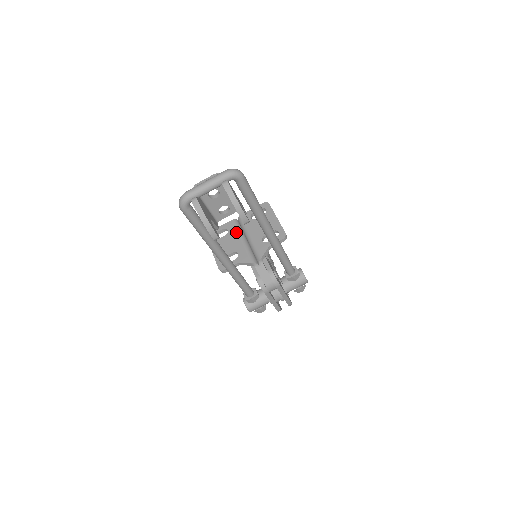
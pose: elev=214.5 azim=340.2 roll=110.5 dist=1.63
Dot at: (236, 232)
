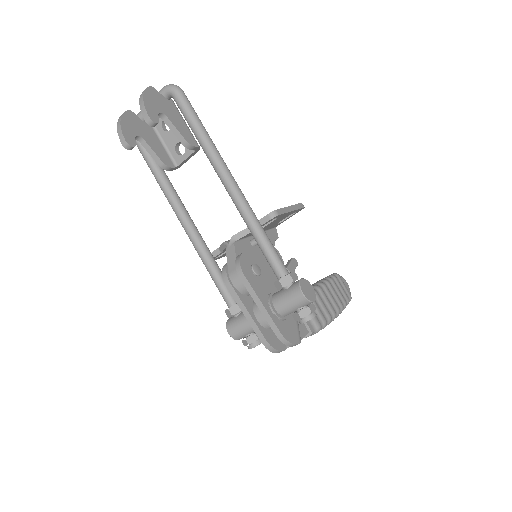
Dot at: occluded
